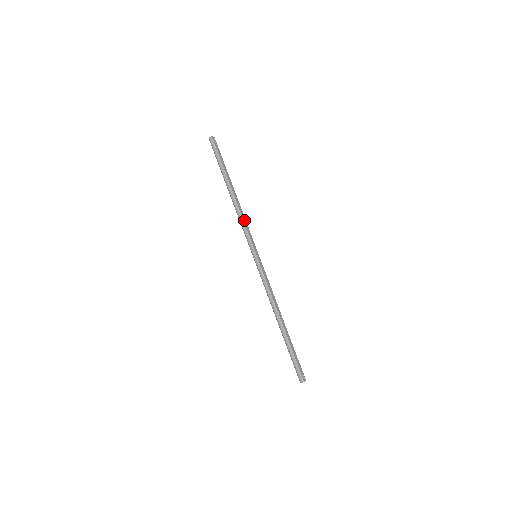
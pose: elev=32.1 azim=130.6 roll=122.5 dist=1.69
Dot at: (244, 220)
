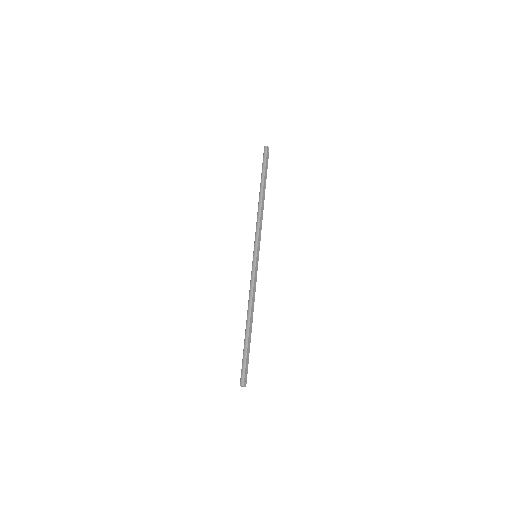
Dot at: (261, 222)
